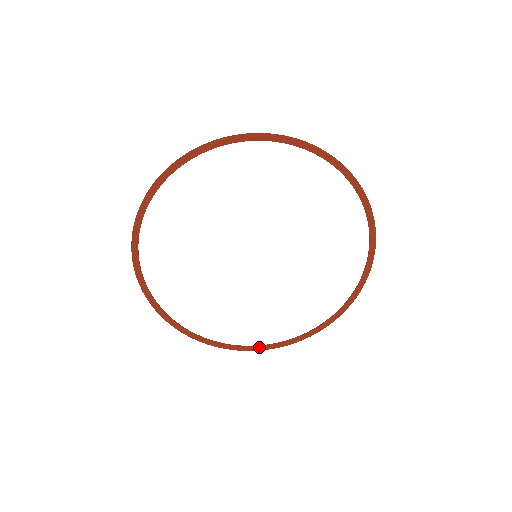
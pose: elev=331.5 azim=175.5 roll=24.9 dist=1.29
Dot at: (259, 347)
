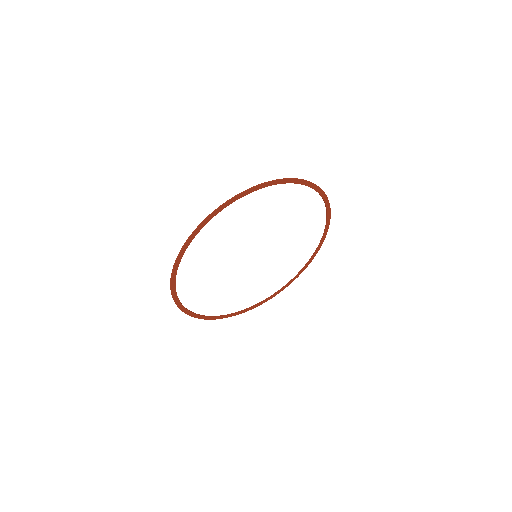
Dot at: (210, 317)
